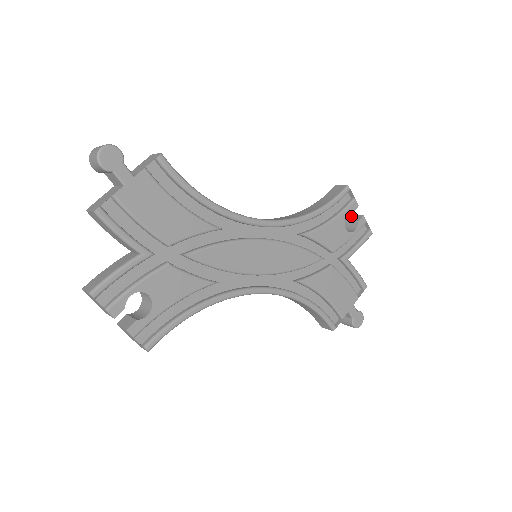
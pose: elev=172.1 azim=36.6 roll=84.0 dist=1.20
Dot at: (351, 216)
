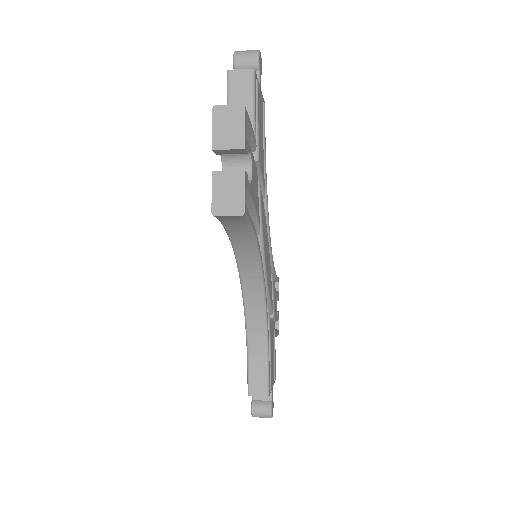
Dot at: occluded
